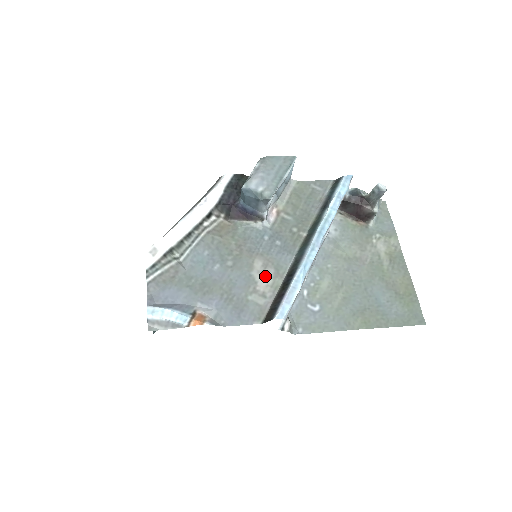
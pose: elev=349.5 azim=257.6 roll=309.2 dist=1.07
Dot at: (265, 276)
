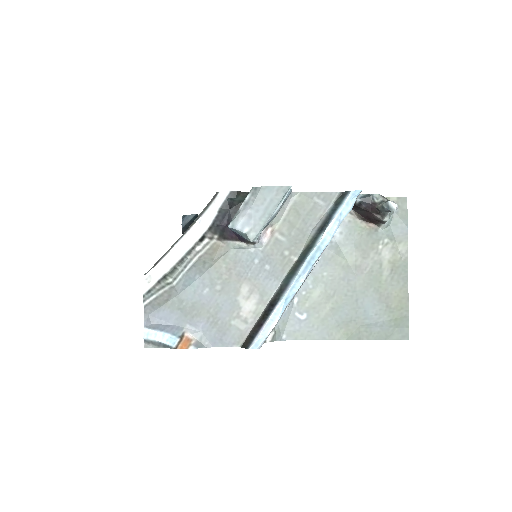
Dot at: (249, 302)
